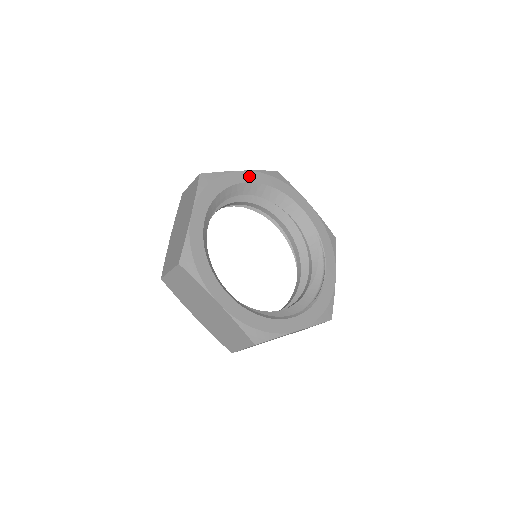
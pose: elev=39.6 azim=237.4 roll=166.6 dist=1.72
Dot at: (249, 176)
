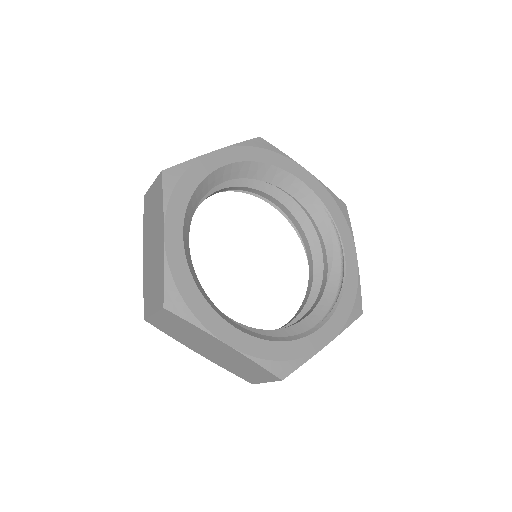
Dot at: (226, 155)
